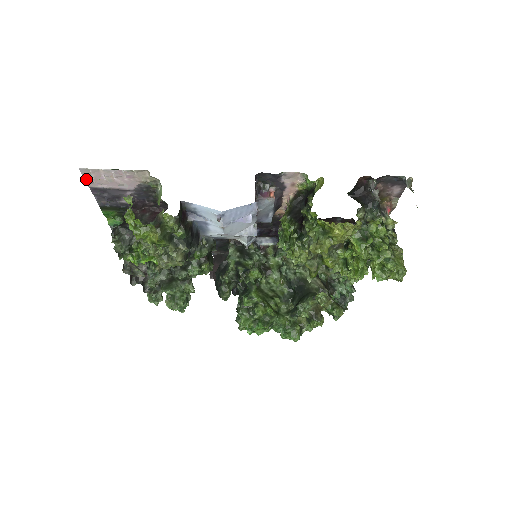
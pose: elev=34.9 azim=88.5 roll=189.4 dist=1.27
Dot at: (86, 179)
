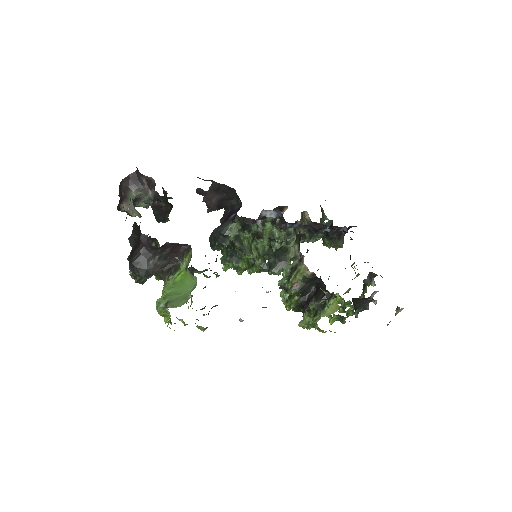
Dot at: occluded
